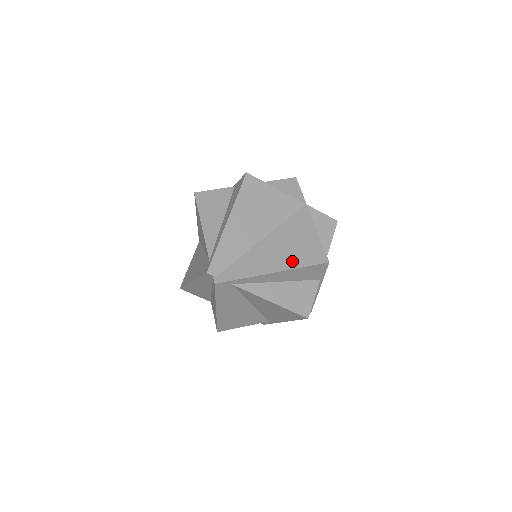
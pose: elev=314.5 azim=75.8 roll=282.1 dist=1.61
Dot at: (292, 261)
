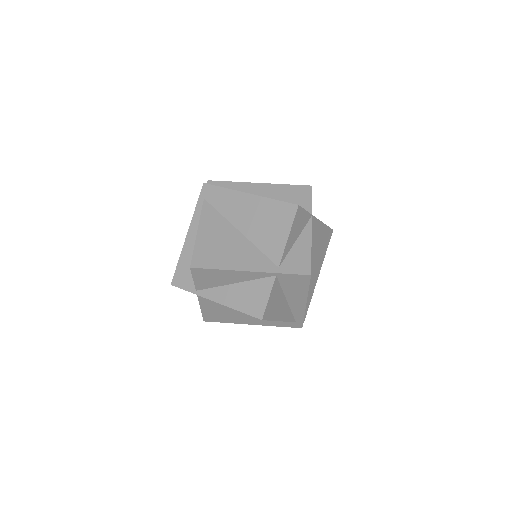
Dot at: (322, 258)
